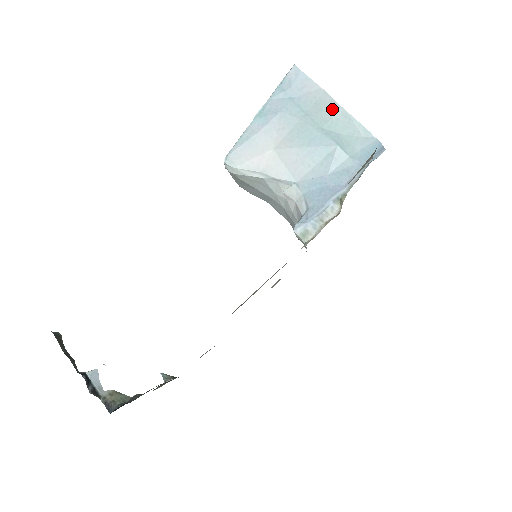
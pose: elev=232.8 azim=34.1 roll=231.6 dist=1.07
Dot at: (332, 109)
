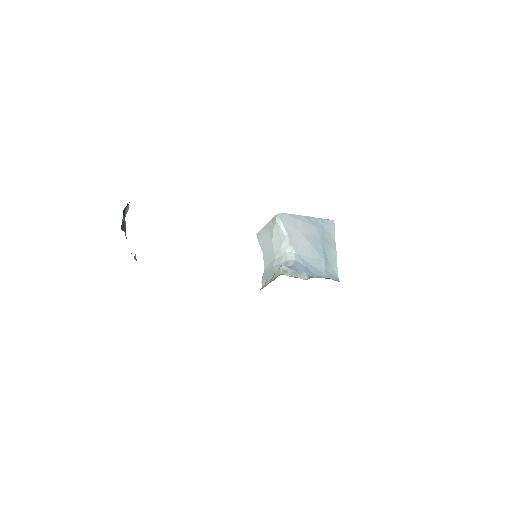
Dot at: (333, 248)
